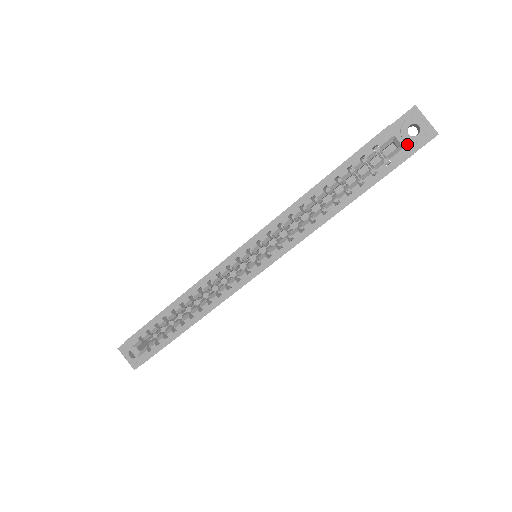
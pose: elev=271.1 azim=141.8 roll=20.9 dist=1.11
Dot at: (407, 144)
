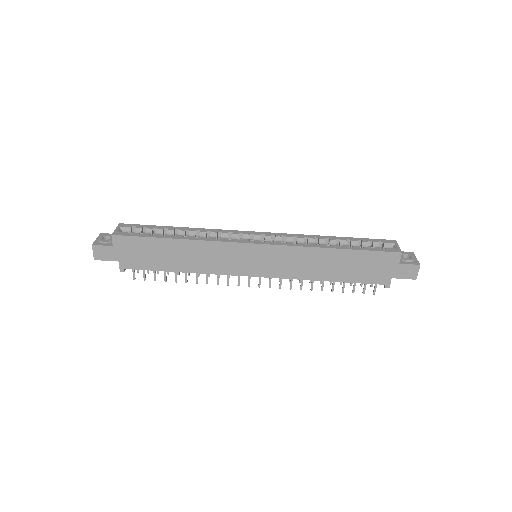
Dot at: occluded
